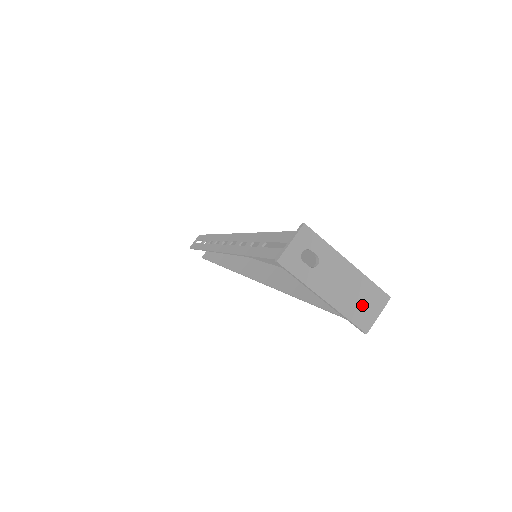
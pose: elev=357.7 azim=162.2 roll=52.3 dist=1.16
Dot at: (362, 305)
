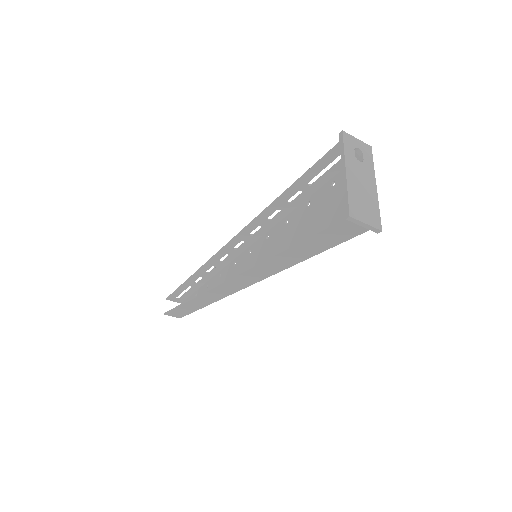
Dot at: (362, 205)
